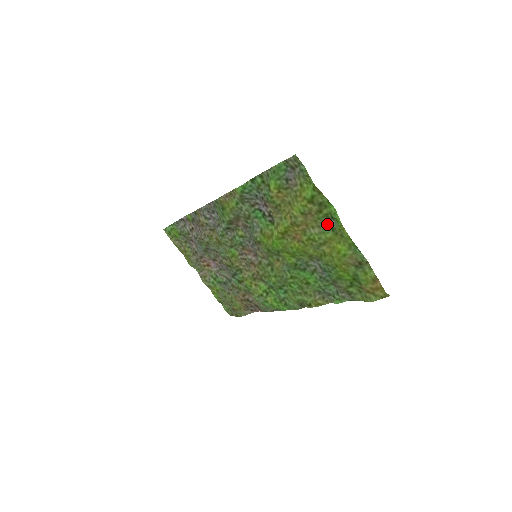
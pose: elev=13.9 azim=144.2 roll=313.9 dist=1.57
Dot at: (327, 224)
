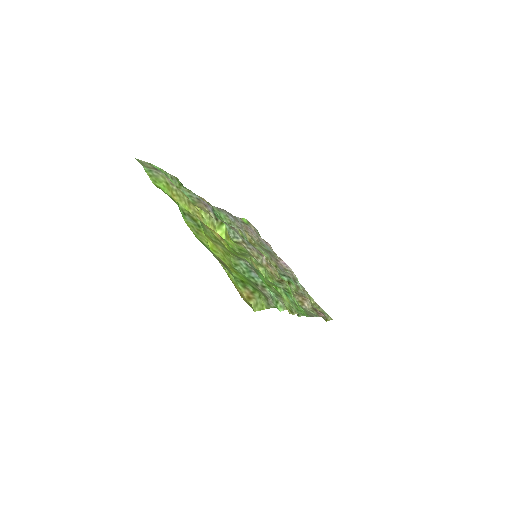
Dot at: (199, 220)
